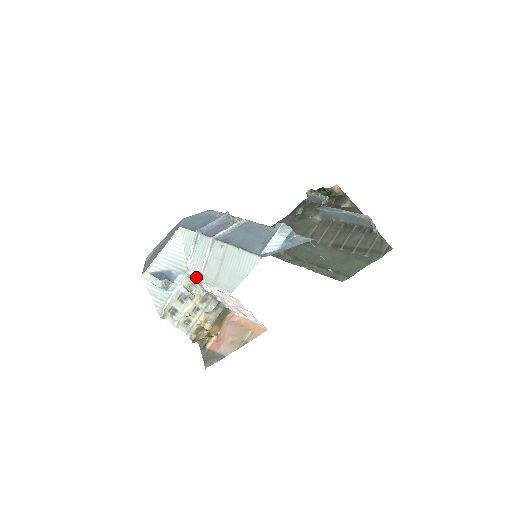
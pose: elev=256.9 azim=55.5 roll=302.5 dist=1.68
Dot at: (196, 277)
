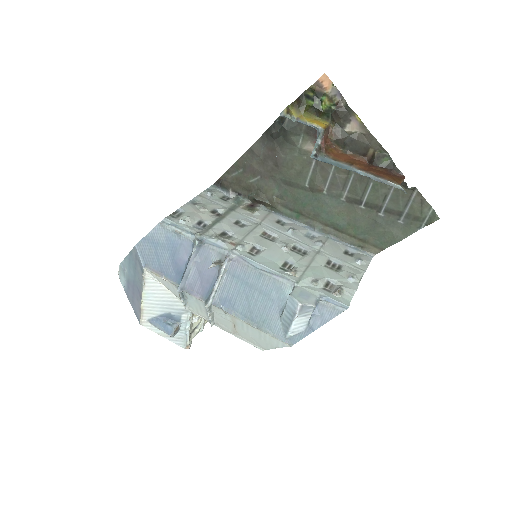
Dot at: (205, 319)
